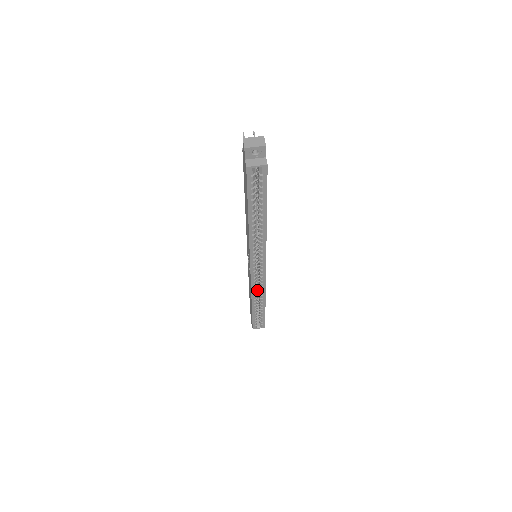
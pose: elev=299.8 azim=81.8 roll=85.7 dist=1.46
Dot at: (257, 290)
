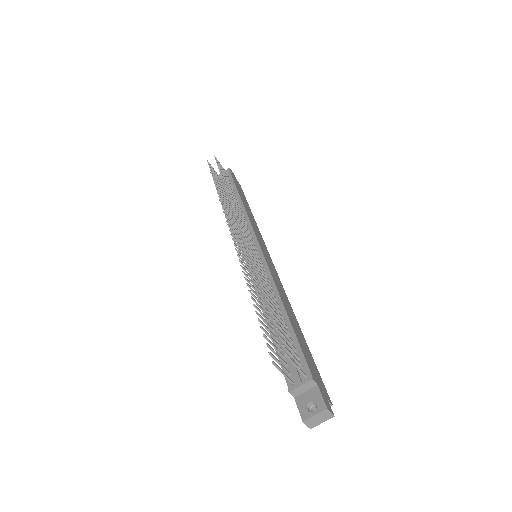
Dot at: occluded
